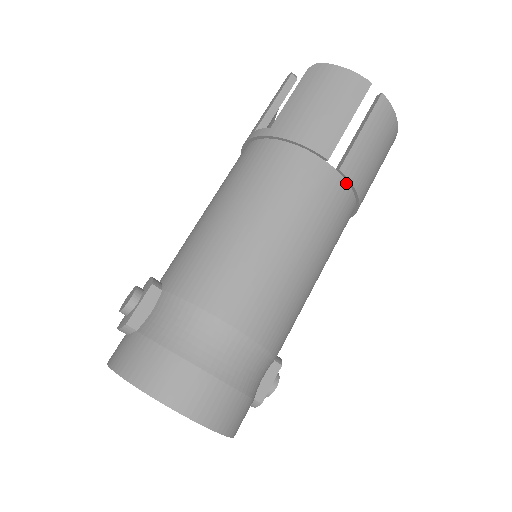
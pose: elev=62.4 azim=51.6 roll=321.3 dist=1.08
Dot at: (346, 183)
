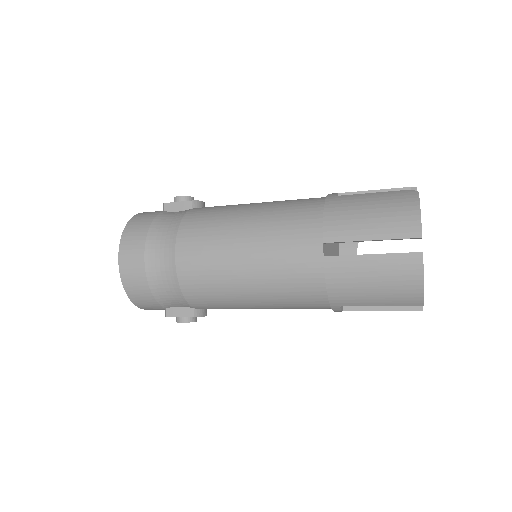
Dot at: (323, 271)
